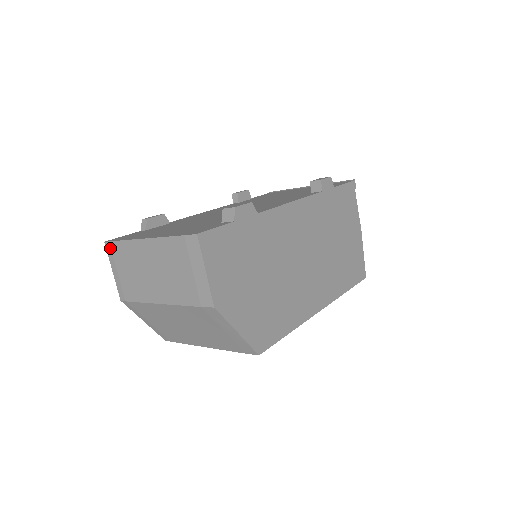
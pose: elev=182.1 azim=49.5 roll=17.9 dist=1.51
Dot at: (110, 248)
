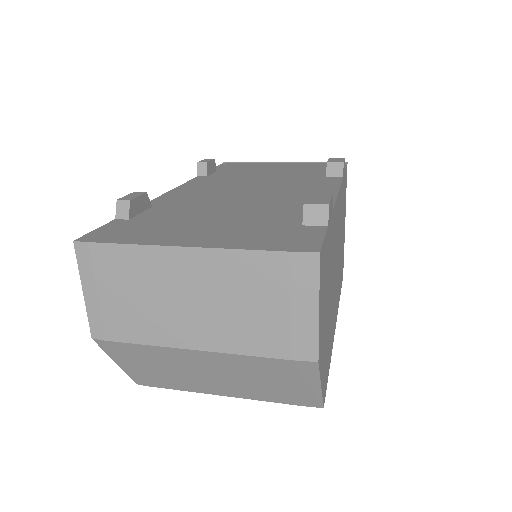
Dot at: (88, 253)
